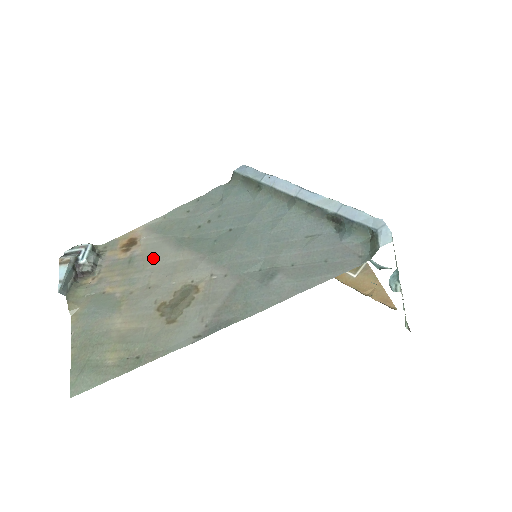
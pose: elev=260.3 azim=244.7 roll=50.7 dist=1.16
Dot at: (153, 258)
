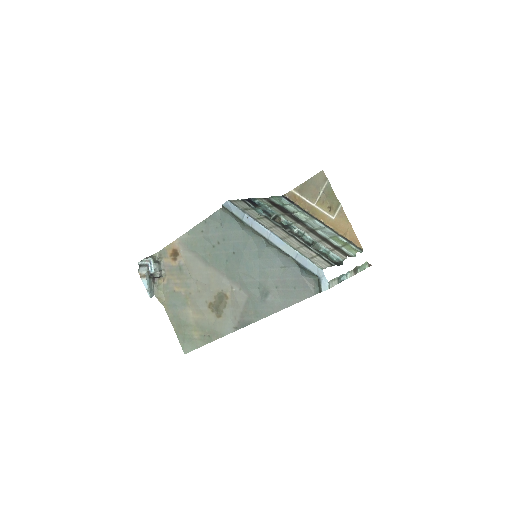
Dot at: (193, 269)
